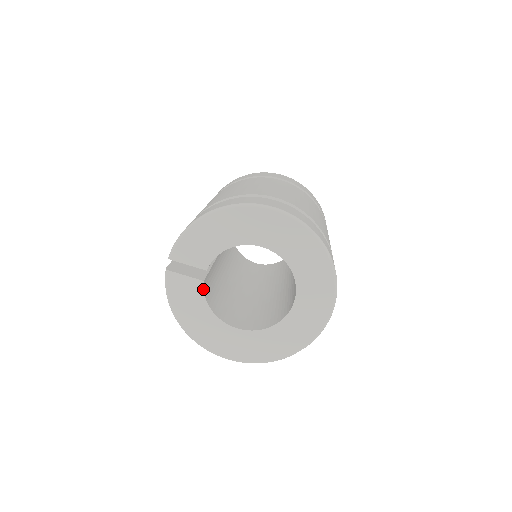
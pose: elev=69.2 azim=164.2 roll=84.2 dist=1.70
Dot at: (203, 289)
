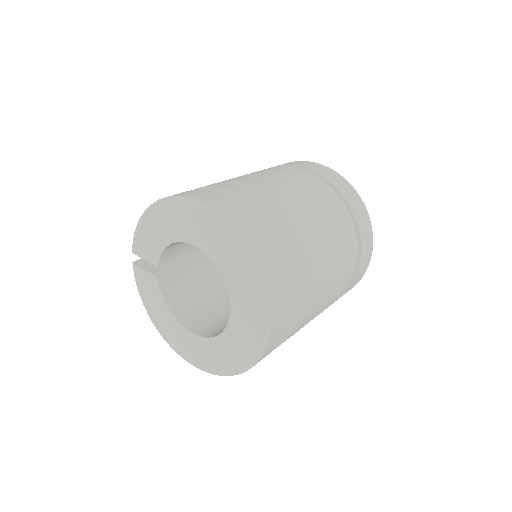
Dot at: (159, 286)
